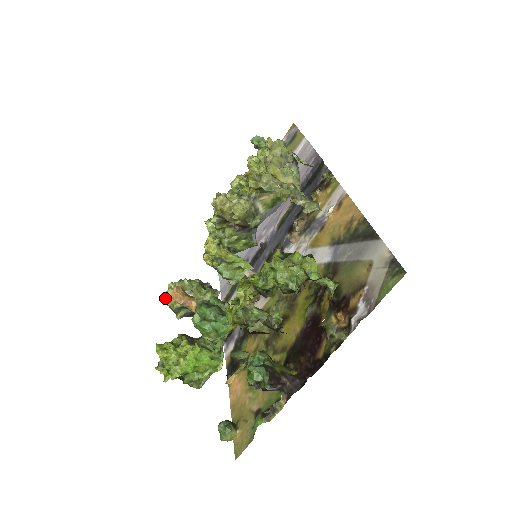
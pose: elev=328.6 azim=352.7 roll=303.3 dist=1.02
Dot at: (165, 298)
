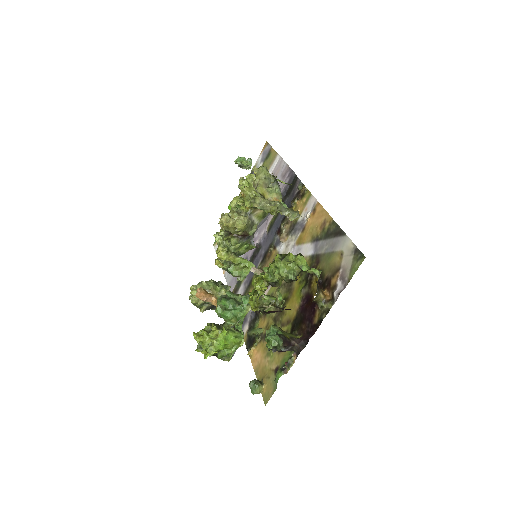
Dot at: occluded
